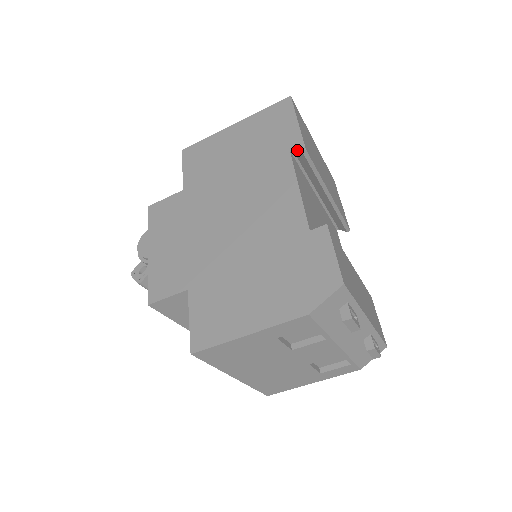
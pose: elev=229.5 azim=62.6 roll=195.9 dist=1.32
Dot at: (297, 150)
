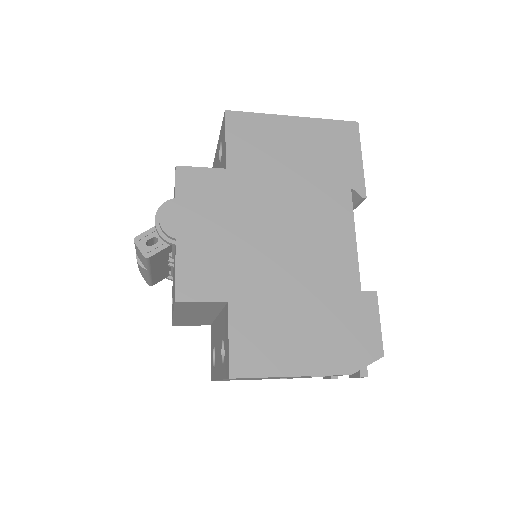
Dot at: (358, 193)
